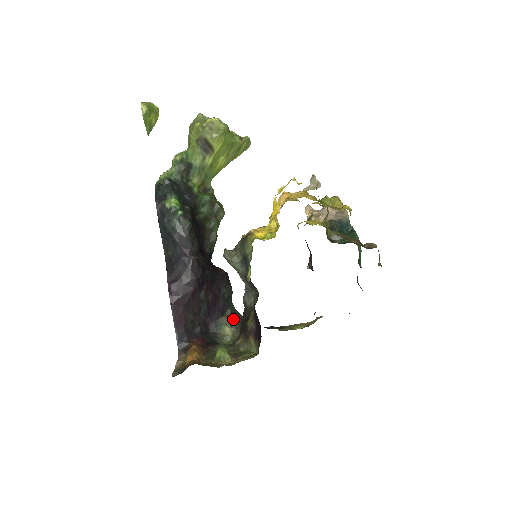
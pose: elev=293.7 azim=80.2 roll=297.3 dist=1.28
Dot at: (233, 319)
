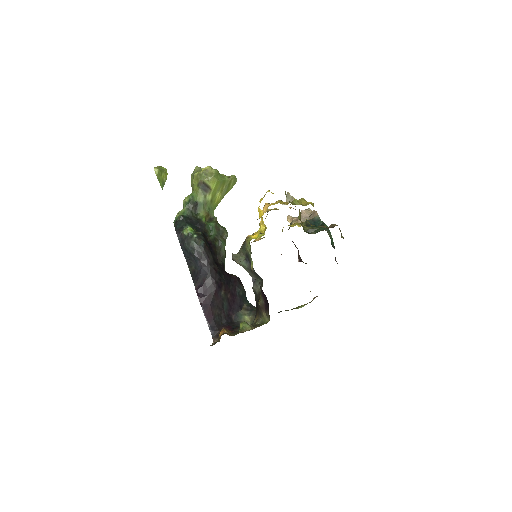
Dot at: (249, 310)
